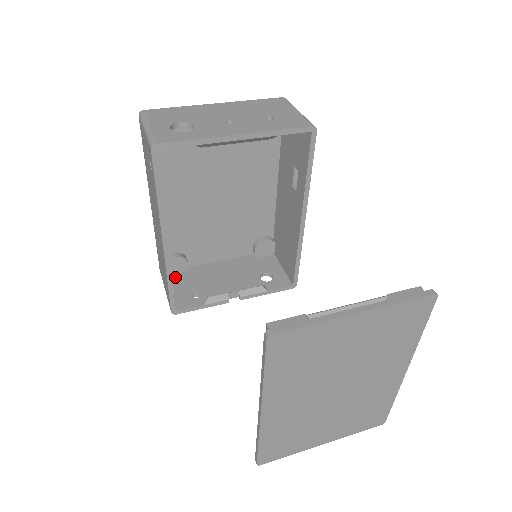
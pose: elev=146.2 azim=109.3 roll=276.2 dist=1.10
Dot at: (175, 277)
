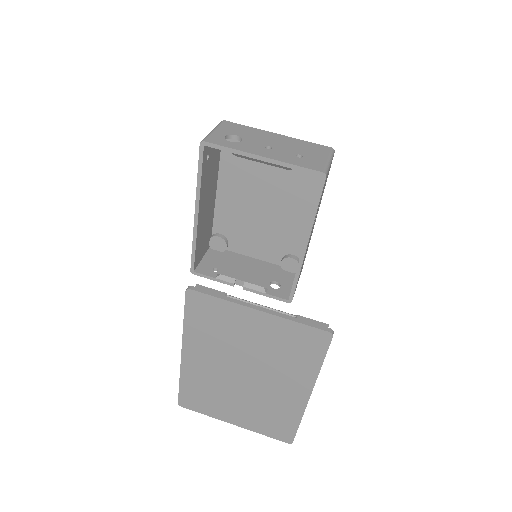
Dot at: (214, 252)
